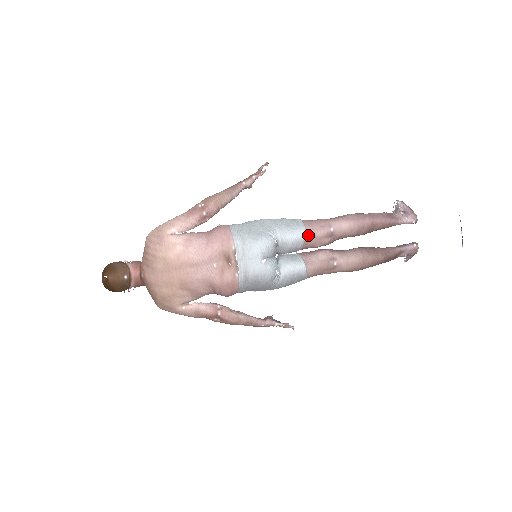
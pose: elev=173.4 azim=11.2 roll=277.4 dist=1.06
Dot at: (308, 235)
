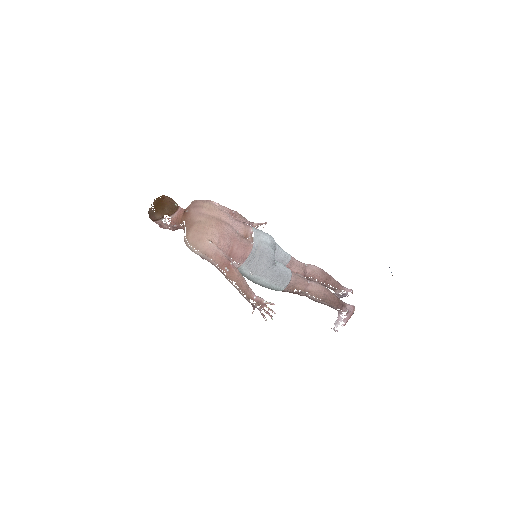
Dot at: (292, 259)
